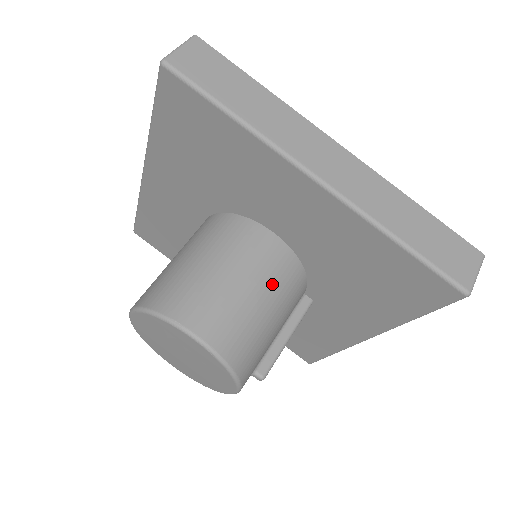
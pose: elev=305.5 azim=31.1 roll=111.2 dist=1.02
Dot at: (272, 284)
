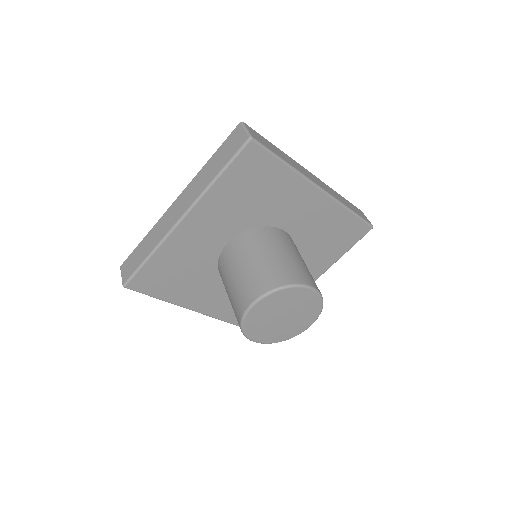
Dot at: occluded
